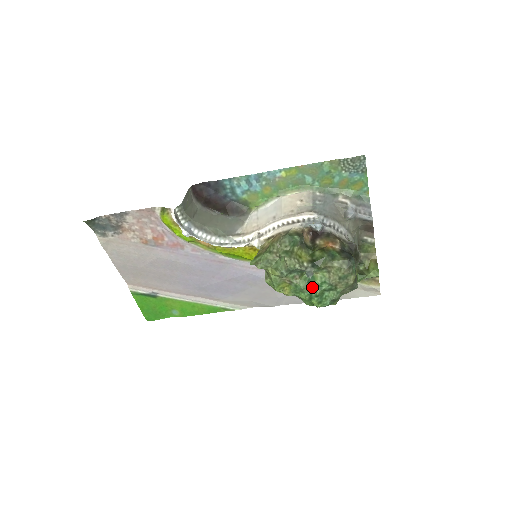
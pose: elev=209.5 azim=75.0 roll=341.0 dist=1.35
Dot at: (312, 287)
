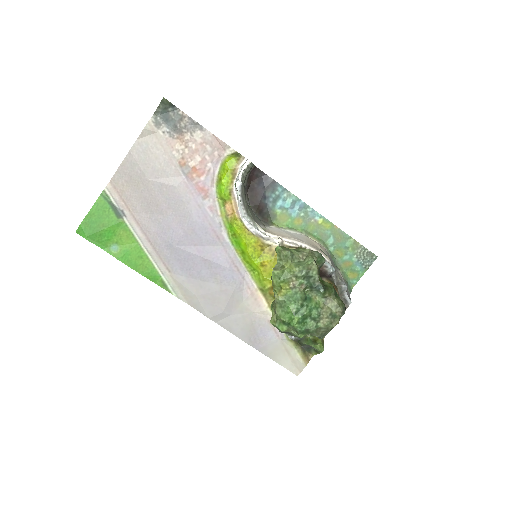
Dot at: (306, 304)
